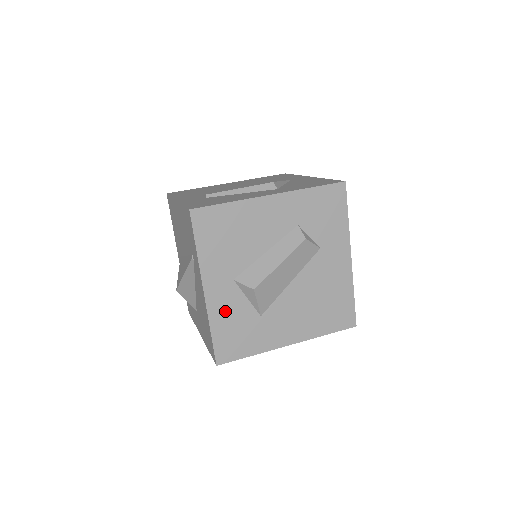
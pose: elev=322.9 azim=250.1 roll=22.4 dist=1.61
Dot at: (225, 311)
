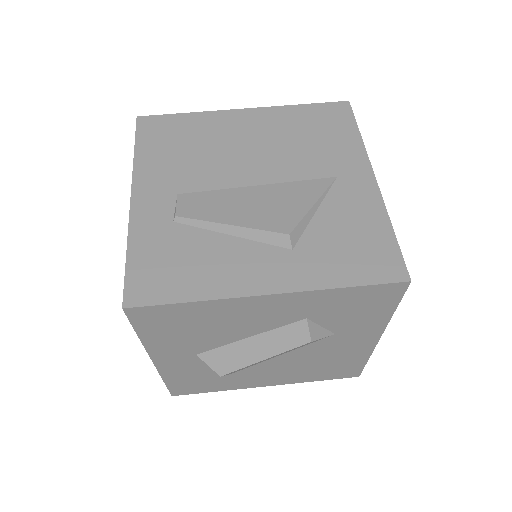
Dot at: (183, 371)
